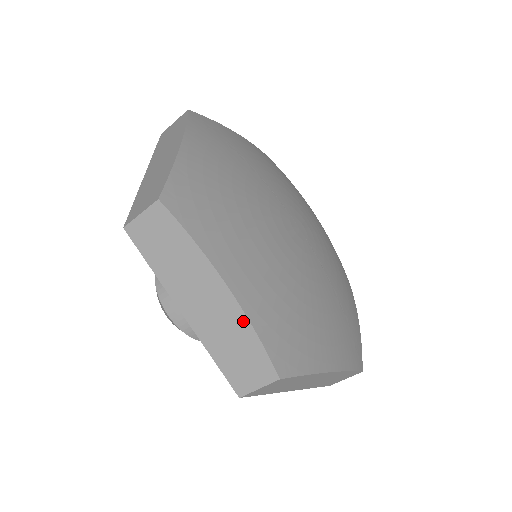
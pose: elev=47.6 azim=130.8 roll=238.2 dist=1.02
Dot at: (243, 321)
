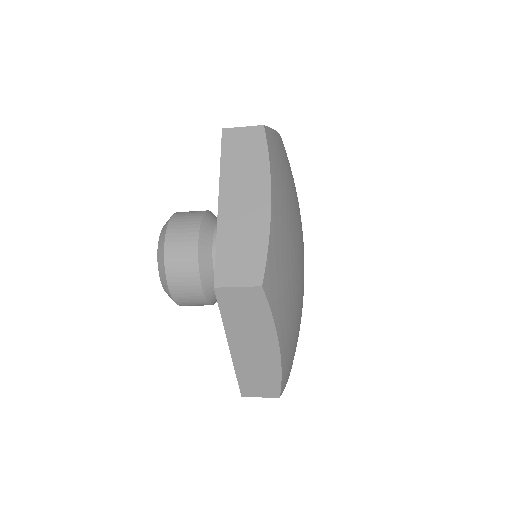
Dot at: occluded
